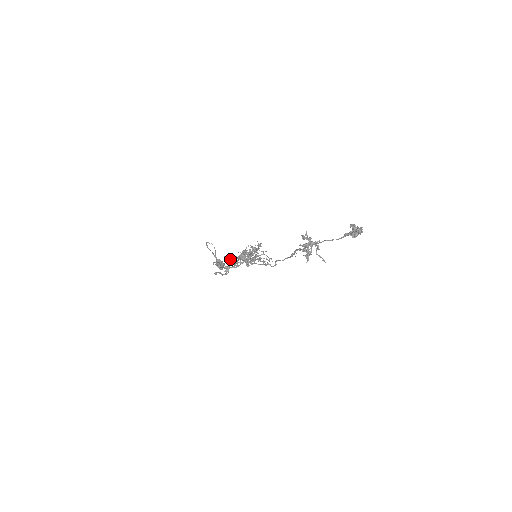
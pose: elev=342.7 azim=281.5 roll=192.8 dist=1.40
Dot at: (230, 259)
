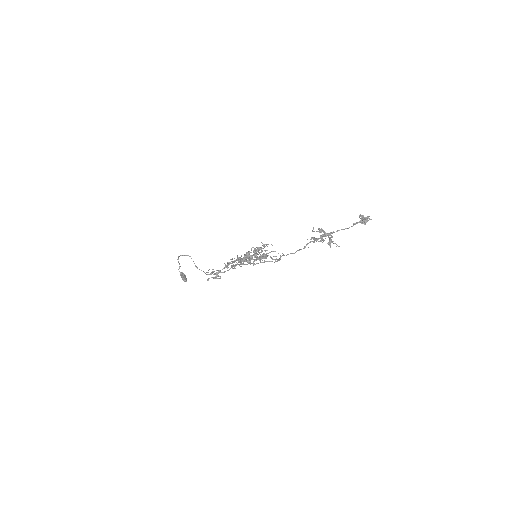
Dot at: (228, 263)
